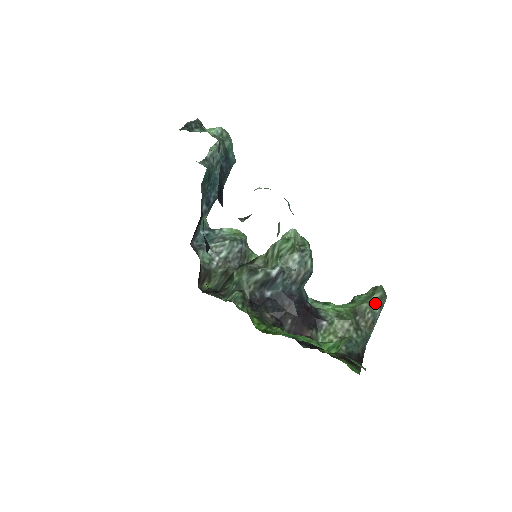
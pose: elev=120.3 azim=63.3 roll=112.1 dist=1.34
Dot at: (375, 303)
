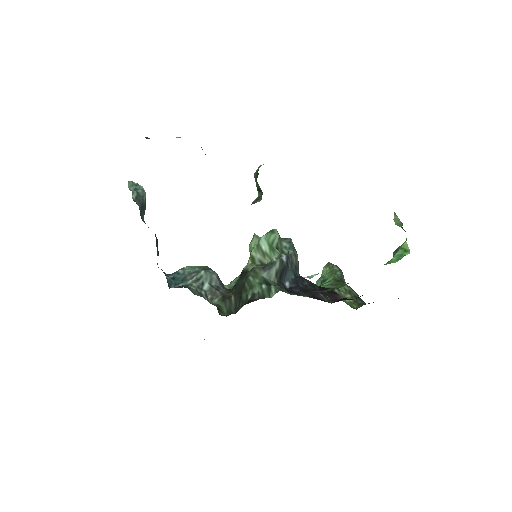
Dot at: (340, 271)
